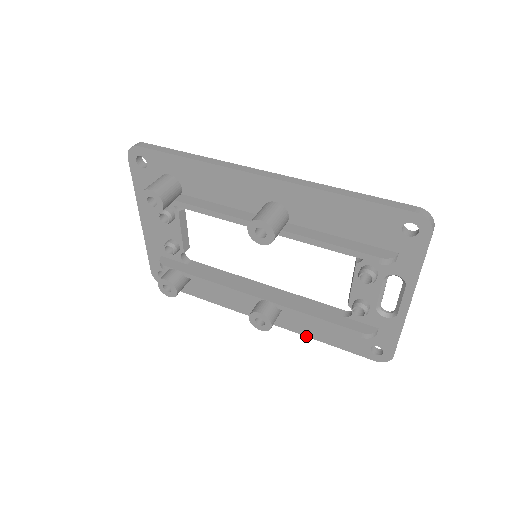
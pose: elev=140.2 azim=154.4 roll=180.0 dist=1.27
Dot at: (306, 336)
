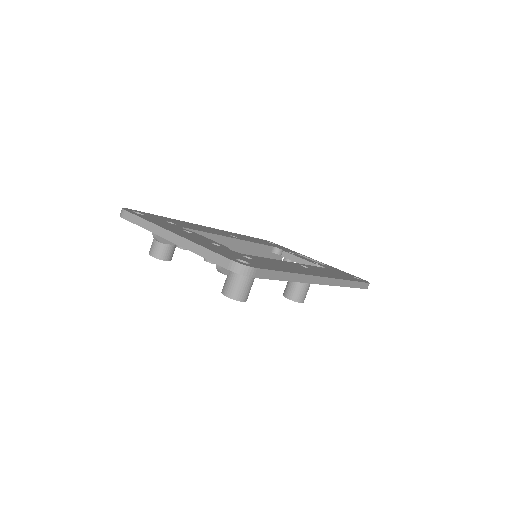
Dot at: occluded
